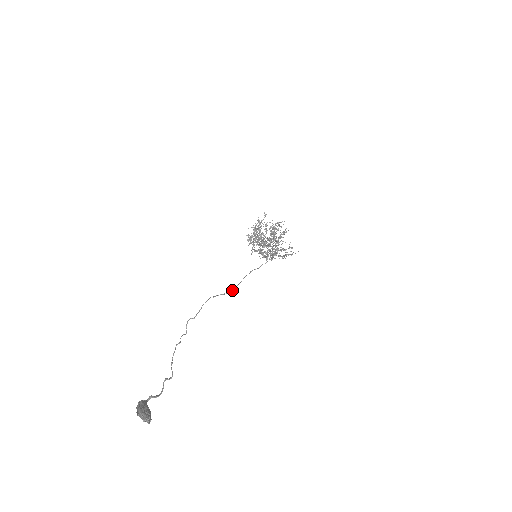
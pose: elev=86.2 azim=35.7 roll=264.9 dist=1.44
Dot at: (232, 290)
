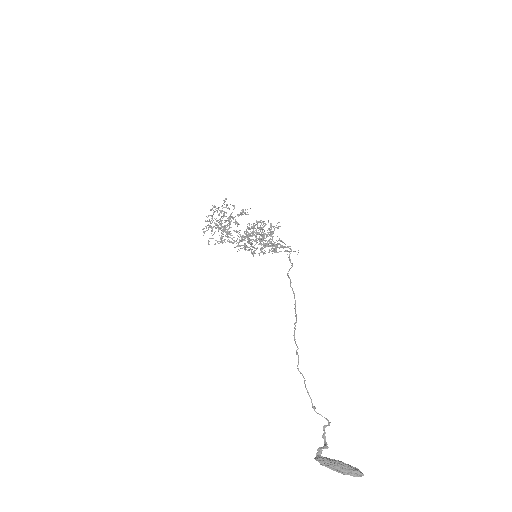
Dot at: (295, 308)
